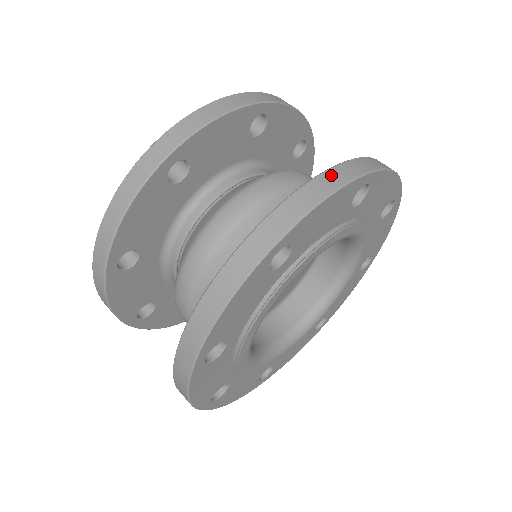
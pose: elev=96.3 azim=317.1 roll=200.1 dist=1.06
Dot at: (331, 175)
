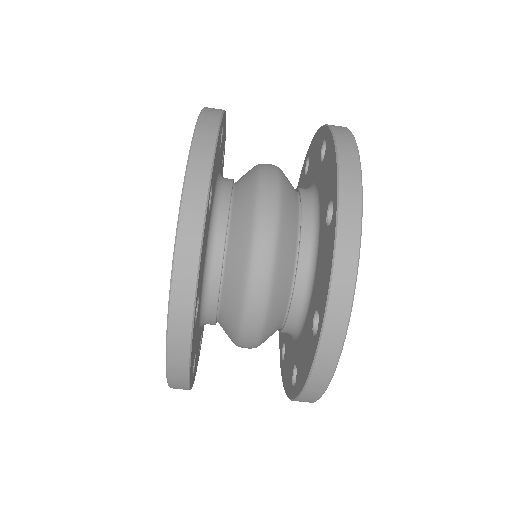
Dot at: (343, 249)
